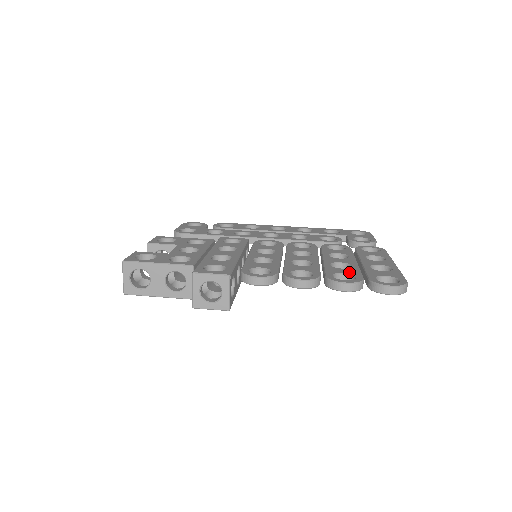
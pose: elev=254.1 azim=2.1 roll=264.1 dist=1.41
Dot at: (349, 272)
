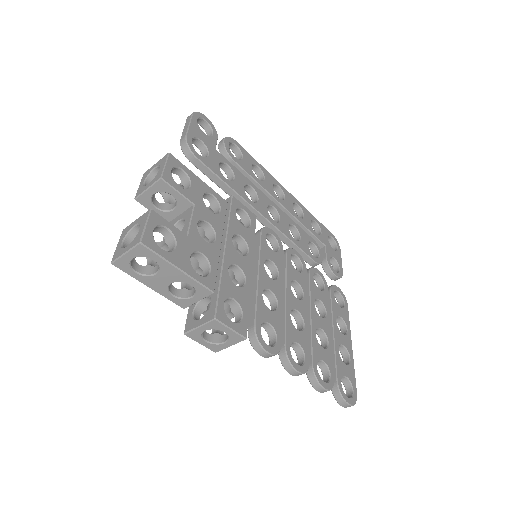
Dot at: (327, 360)
